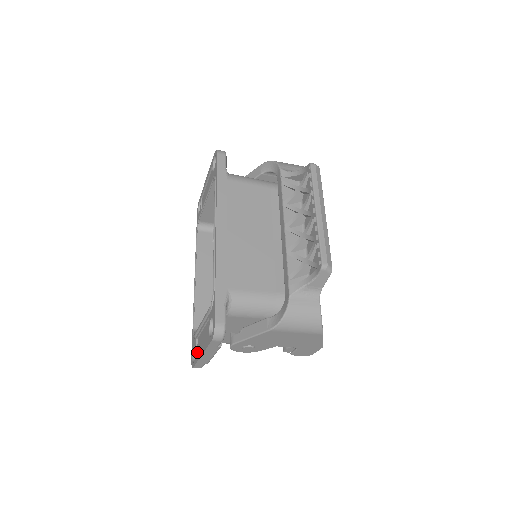
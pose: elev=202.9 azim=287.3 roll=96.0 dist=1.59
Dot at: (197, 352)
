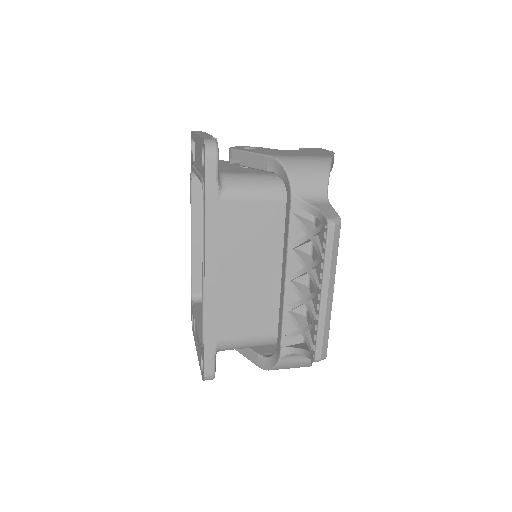
Dot at: (195, 328)
